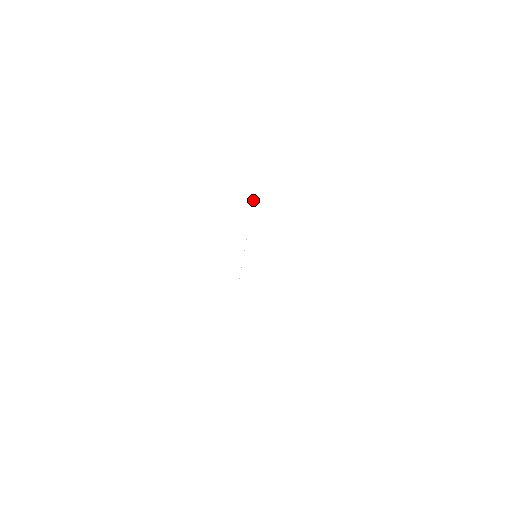
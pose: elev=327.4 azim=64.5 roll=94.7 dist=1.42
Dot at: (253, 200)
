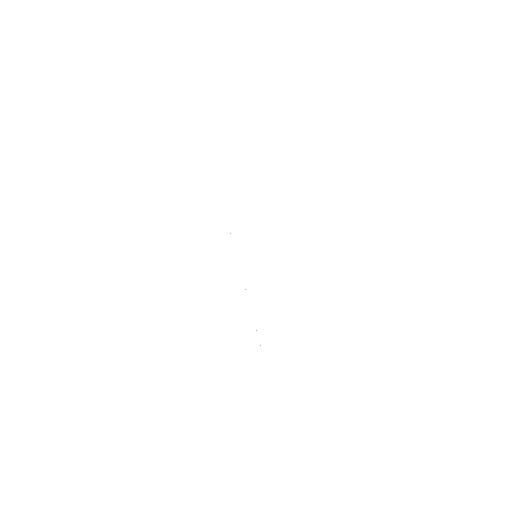
Dot at: occluded
